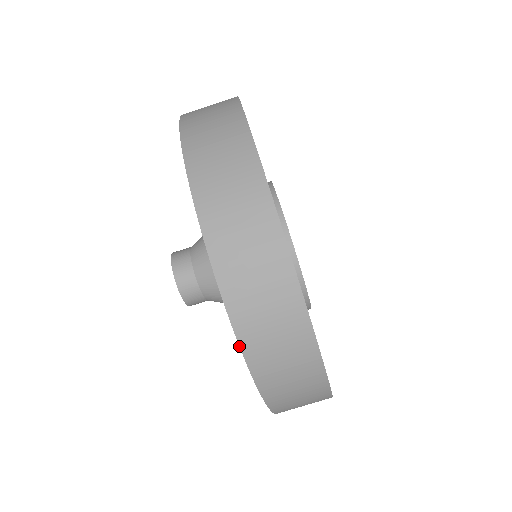
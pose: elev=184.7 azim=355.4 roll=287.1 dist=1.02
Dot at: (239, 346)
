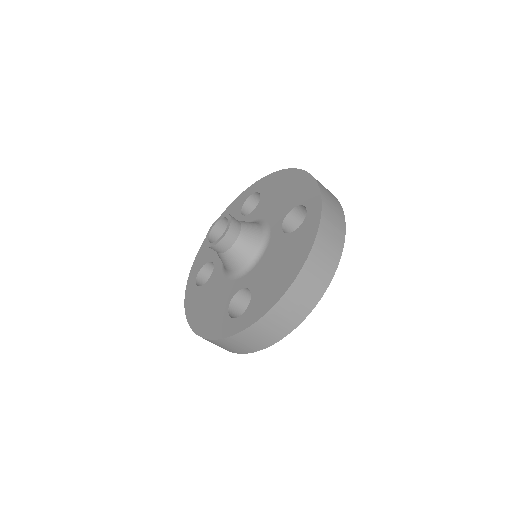
Dot at: (312, 247)
